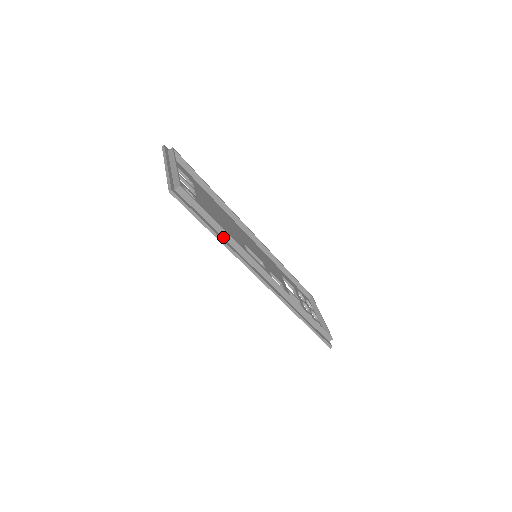
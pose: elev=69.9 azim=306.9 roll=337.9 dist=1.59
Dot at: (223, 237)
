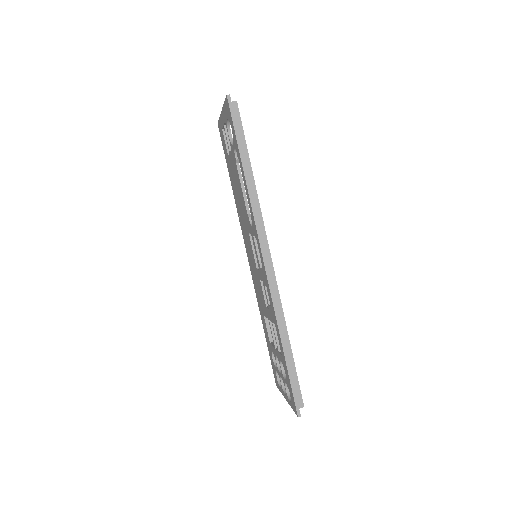
Dot at: occluded
